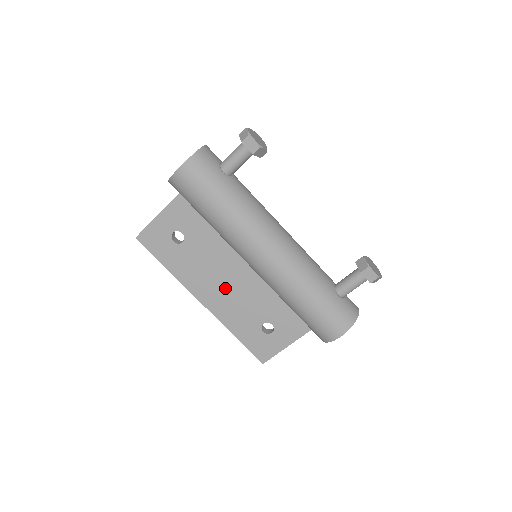
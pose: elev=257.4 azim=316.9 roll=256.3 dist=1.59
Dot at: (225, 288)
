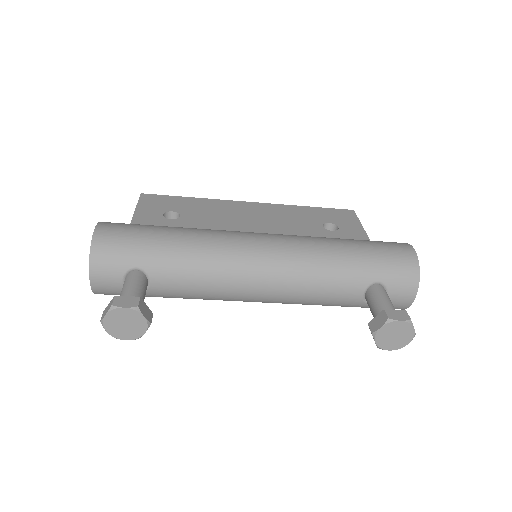
Dot at: occluded
